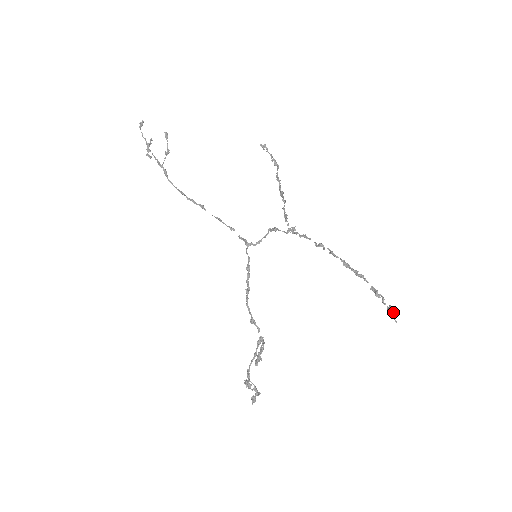
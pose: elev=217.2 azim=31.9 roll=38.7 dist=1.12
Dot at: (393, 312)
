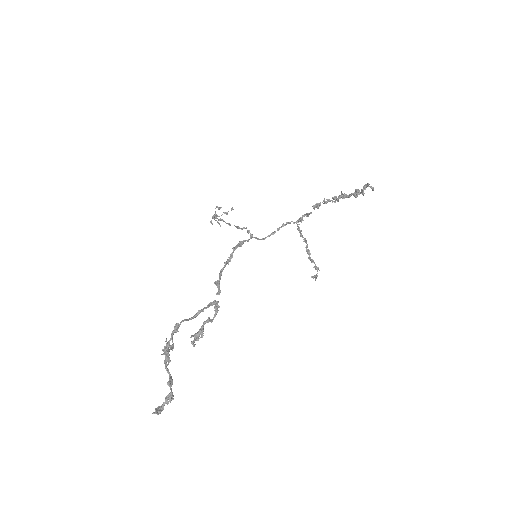
Dot at: occluded
